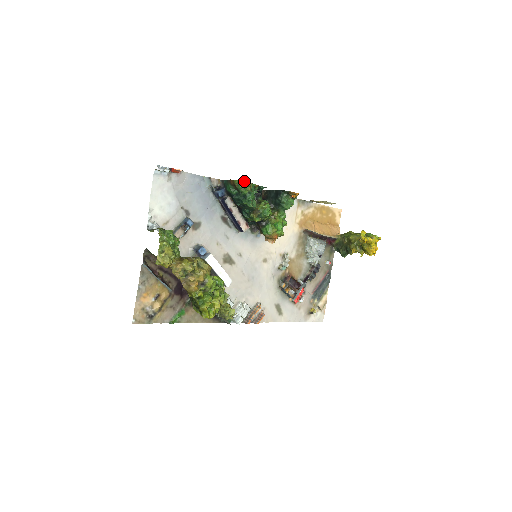
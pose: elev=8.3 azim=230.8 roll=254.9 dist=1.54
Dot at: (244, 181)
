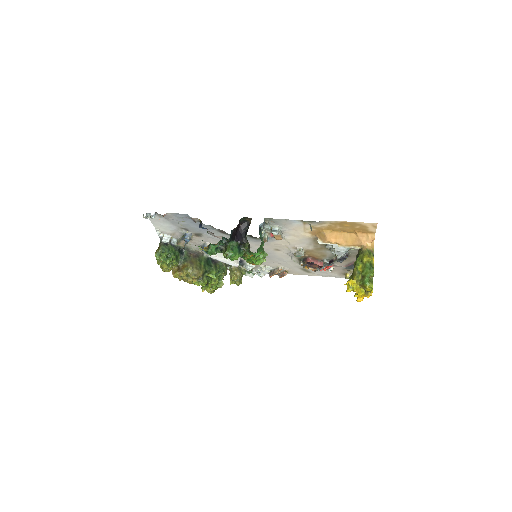
Dot at: occluded
